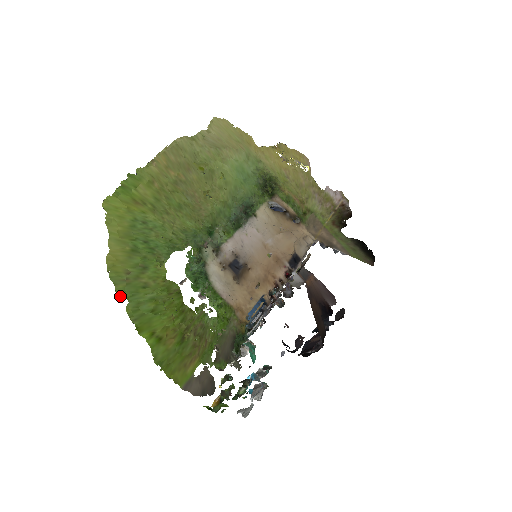
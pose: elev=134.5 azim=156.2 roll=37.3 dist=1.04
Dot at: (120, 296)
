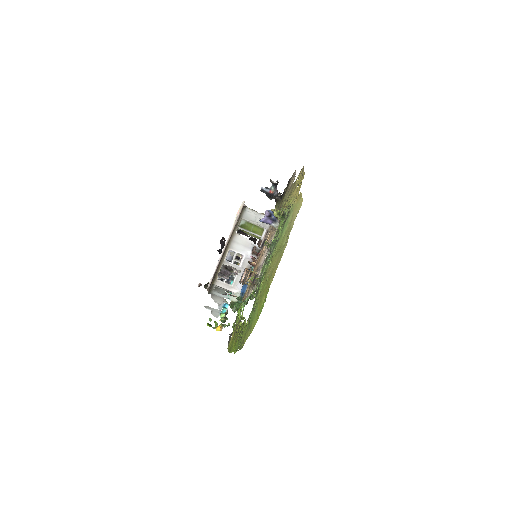
Dot at: occluded
